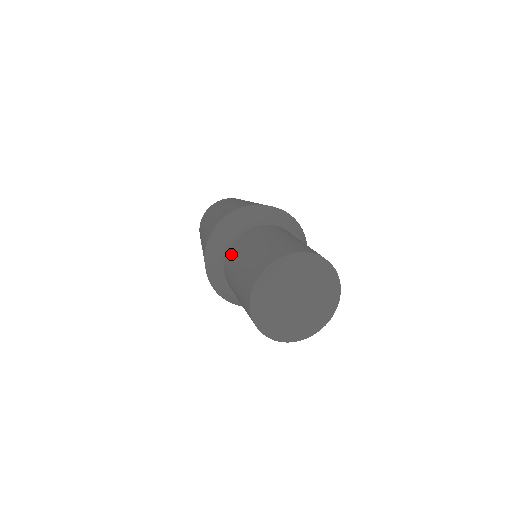
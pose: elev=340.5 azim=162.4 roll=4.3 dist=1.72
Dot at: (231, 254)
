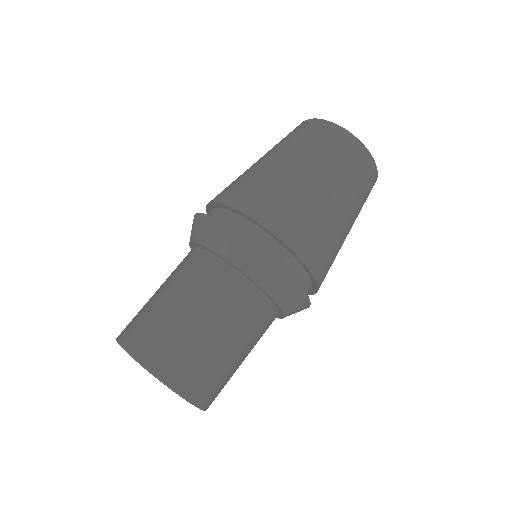
Dot at: (183, 259)
